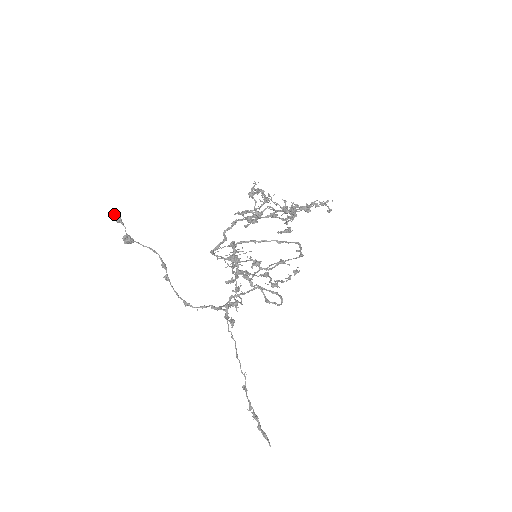
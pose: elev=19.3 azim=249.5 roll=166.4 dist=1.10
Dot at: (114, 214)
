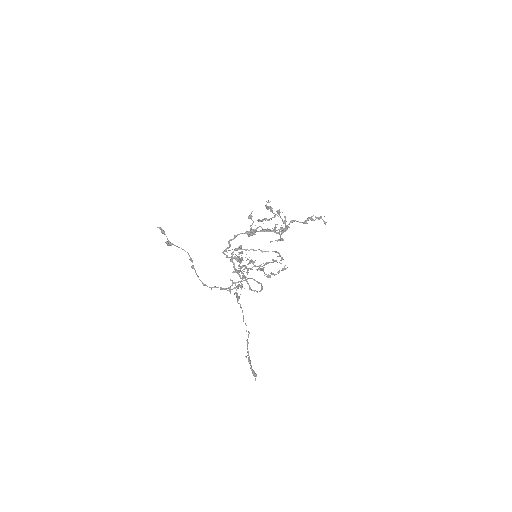
Dot at: (160, 229)
